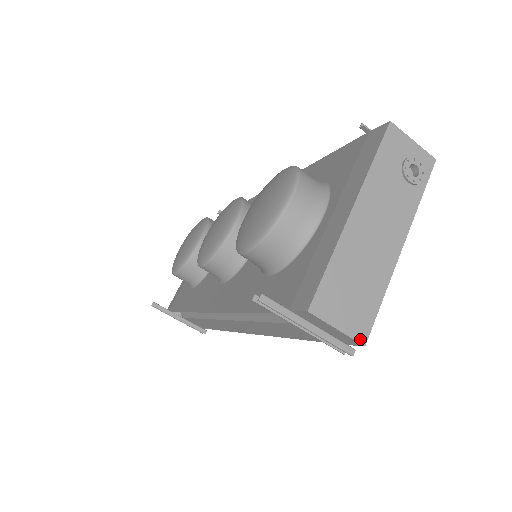
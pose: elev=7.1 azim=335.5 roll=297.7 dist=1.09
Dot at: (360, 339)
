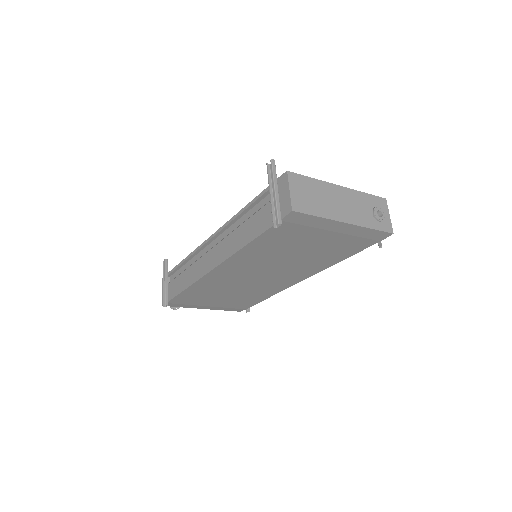
Dot at: (293, 206)
